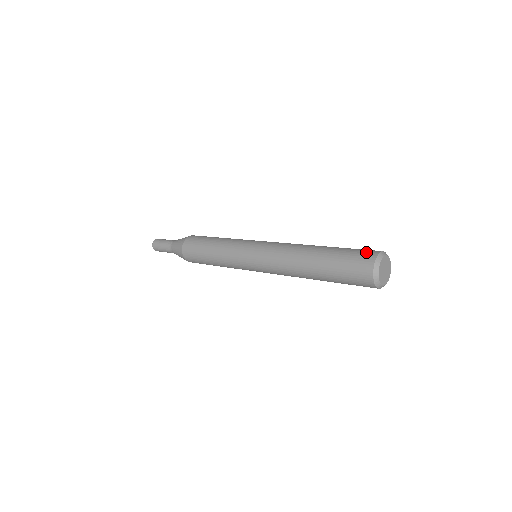
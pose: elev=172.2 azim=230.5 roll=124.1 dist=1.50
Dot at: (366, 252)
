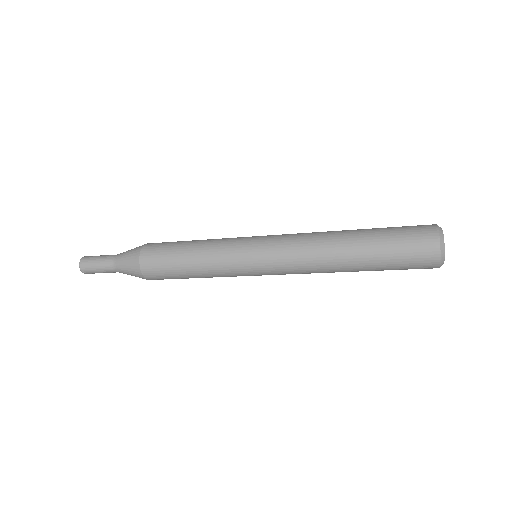
Dot at: occluded
